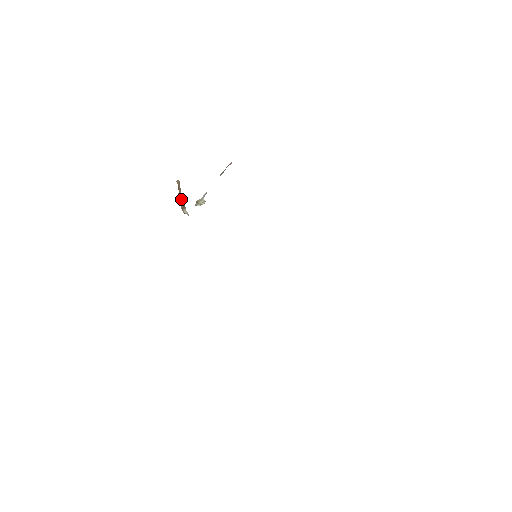
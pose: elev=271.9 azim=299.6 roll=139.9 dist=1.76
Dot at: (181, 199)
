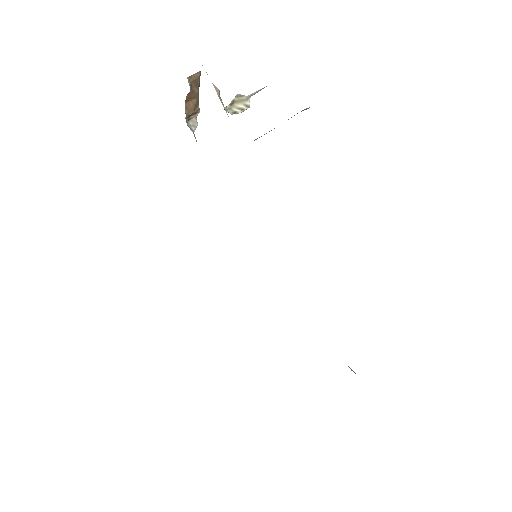
Dot at: (193, 100)
